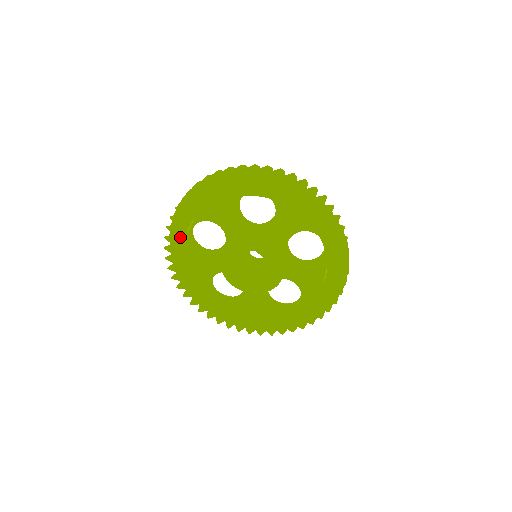
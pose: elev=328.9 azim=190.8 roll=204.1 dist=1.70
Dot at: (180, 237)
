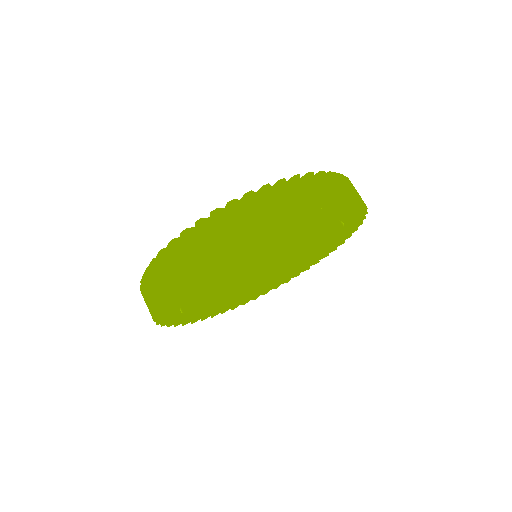
Dot at: (188, 289)
